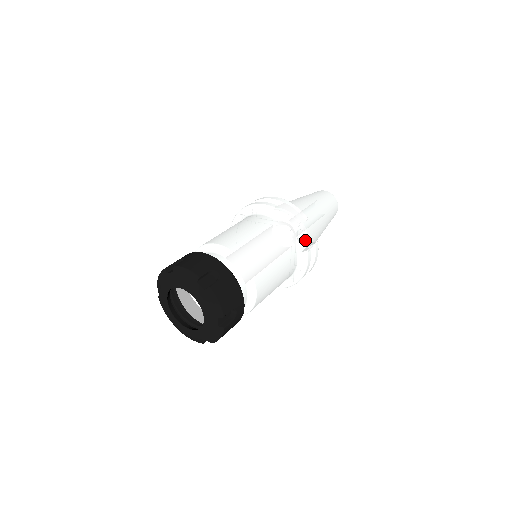
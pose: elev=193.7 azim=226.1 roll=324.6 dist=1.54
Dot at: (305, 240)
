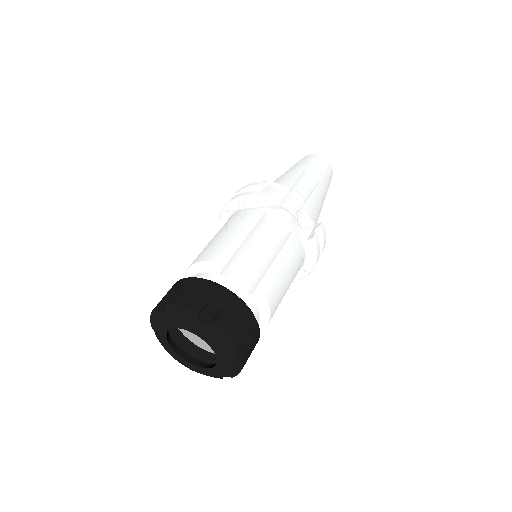
Dot at: (308, 224)
